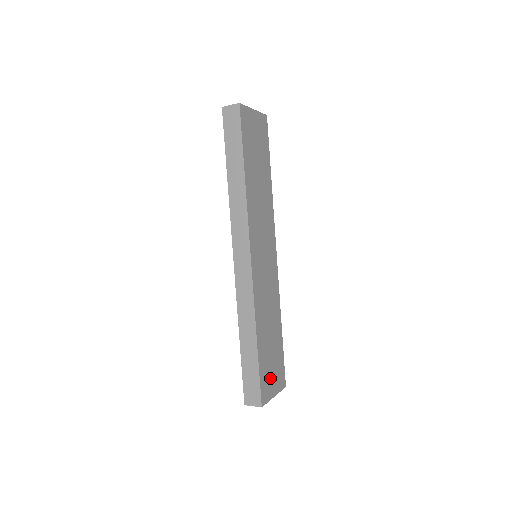
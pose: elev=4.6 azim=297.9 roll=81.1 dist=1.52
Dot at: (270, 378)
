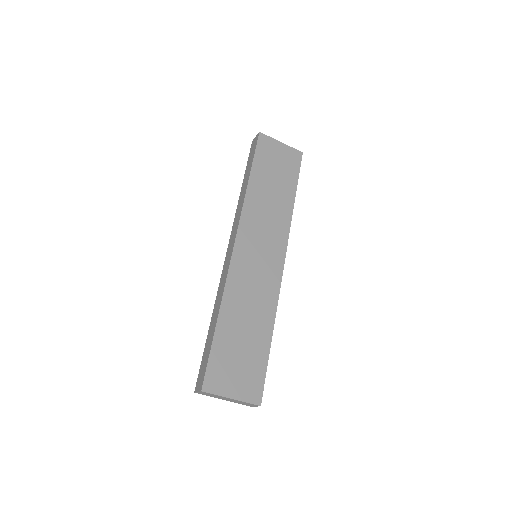
Dot at: (230, 373)
